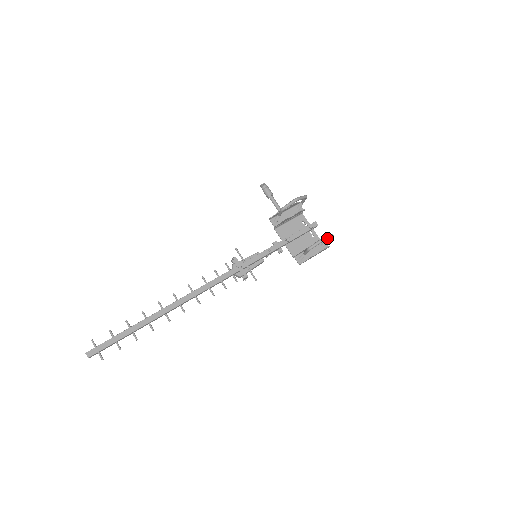
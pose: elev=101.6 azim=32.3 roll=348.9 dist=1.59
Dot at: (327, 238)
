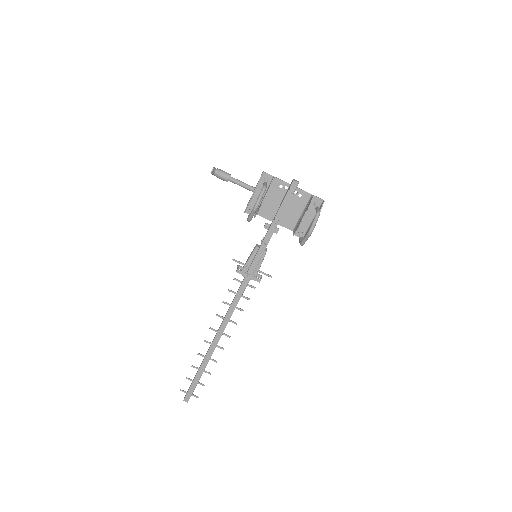
Dot at: (314, 227)
